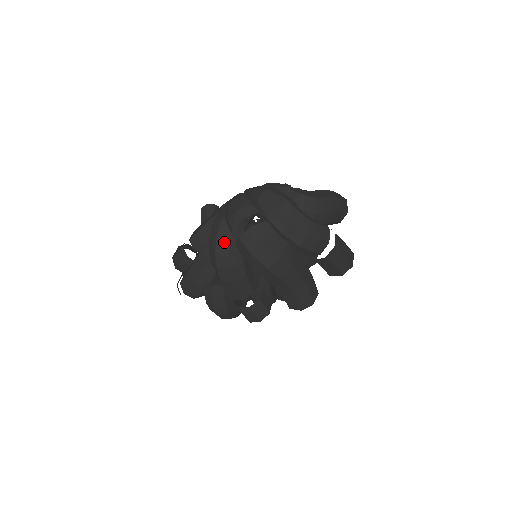
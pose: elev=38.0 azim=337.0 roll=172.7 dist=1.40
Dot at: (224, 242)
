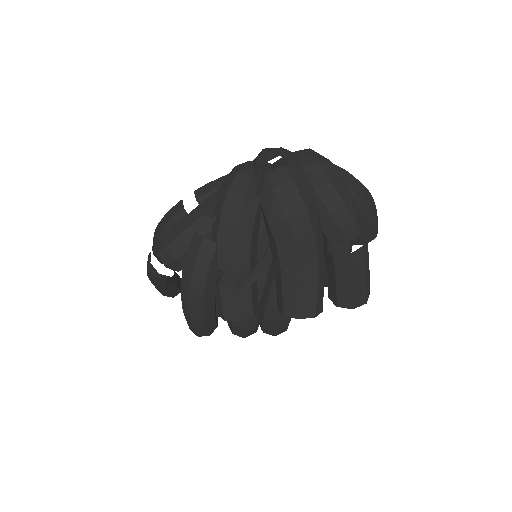
Dot at: (243, 181)
